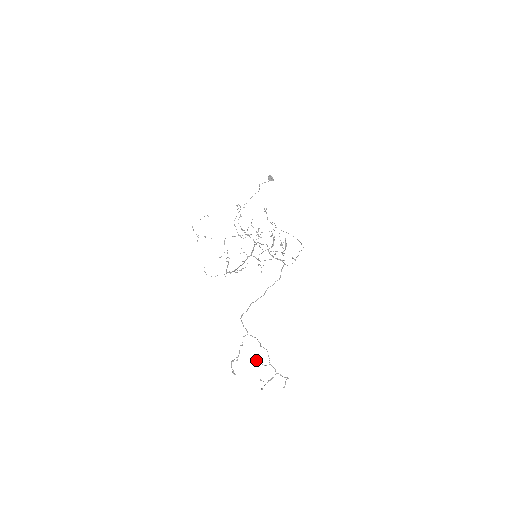
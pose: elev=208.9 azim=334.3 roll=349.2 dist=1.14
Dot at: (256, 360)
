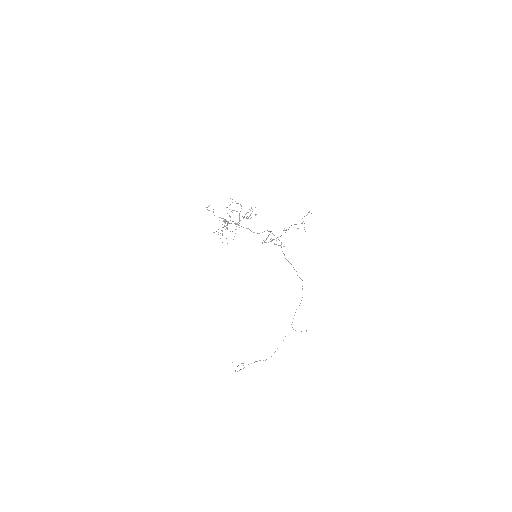
Dot at: occluded
